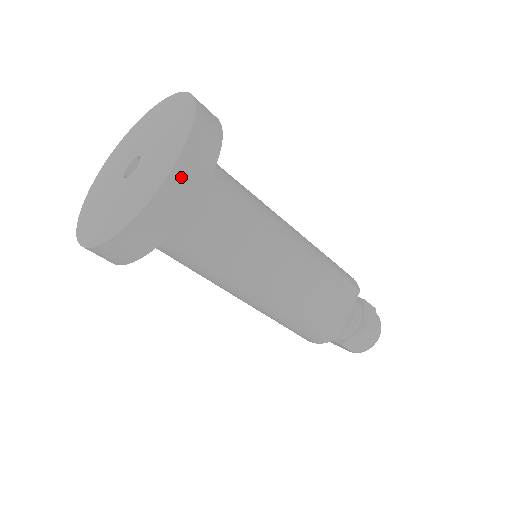
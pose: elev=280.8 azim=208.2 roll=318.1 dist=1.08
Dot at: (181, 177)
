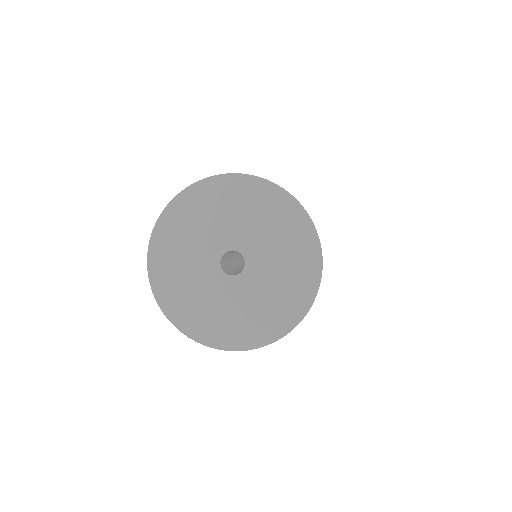
Dot at: occluded
